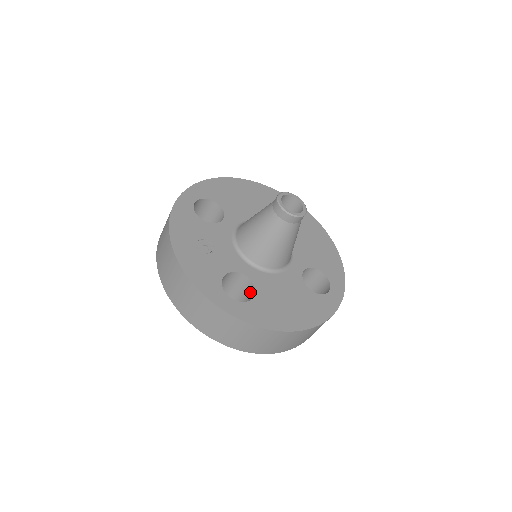
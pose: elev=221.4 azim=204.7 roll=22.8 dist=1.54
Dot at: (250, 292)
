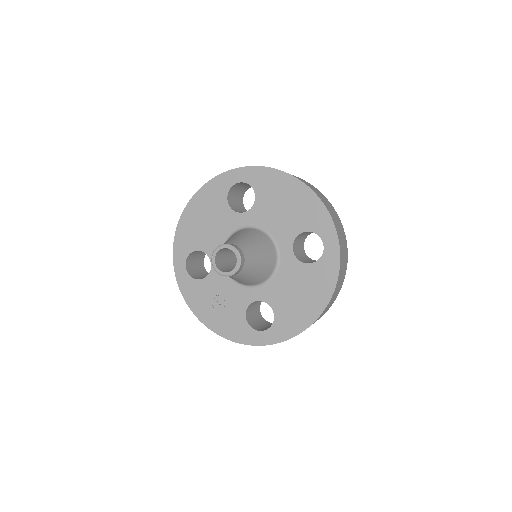
Dot at: occluded
